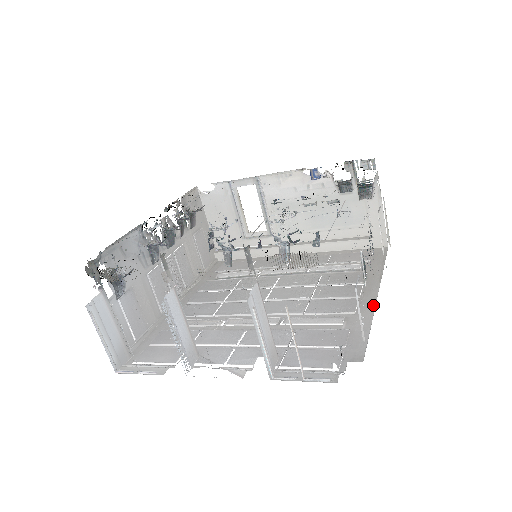
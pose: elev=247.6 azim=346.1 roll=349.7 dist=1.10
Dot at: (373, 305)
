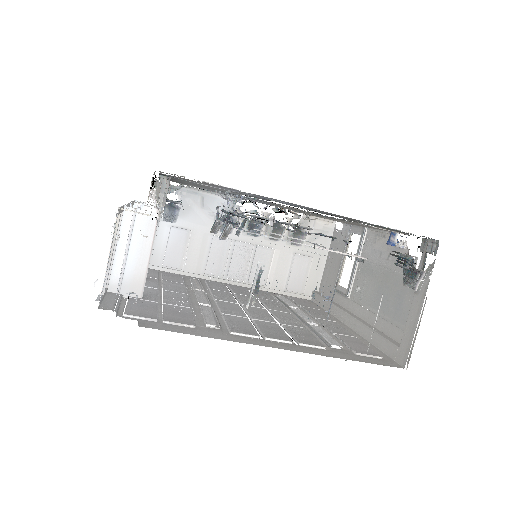
Dot at: (252, 343)
